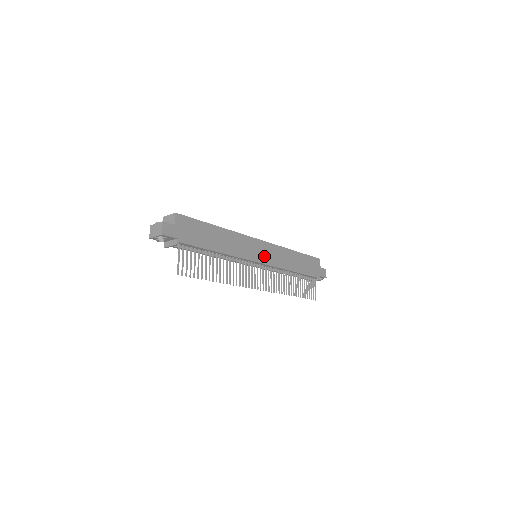
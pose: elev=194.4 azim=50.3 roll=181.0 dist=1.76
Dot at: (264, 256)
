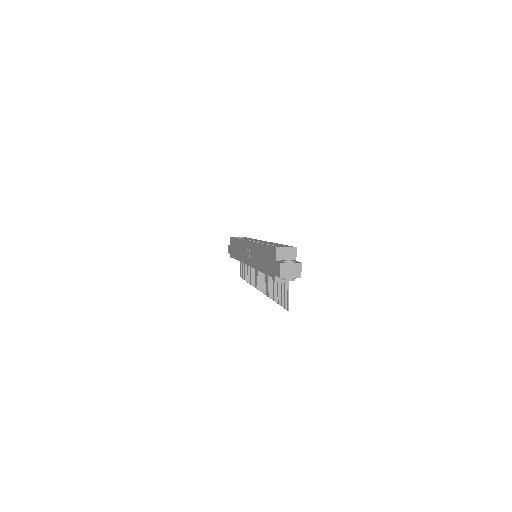
Dot at: occluded
